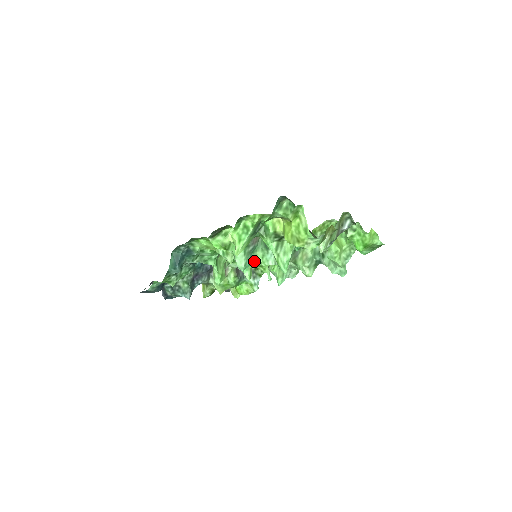
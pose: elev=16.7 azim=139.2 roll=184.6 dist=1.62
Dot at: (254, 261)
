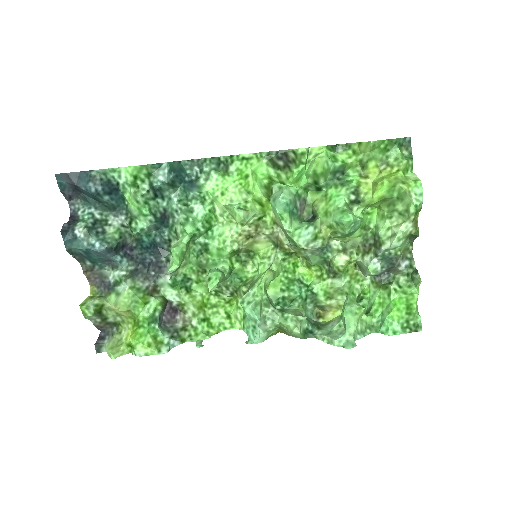
Dot at: (289, 220)
